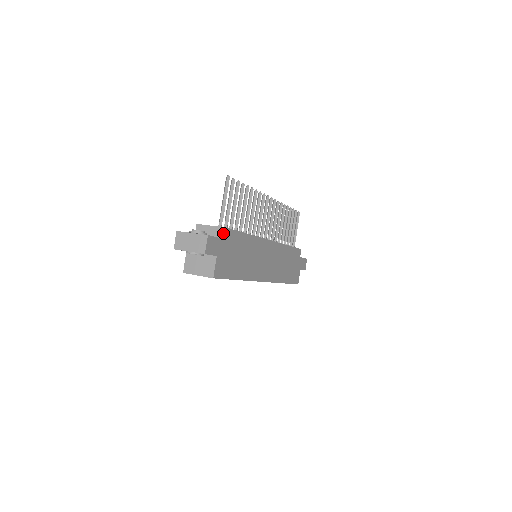
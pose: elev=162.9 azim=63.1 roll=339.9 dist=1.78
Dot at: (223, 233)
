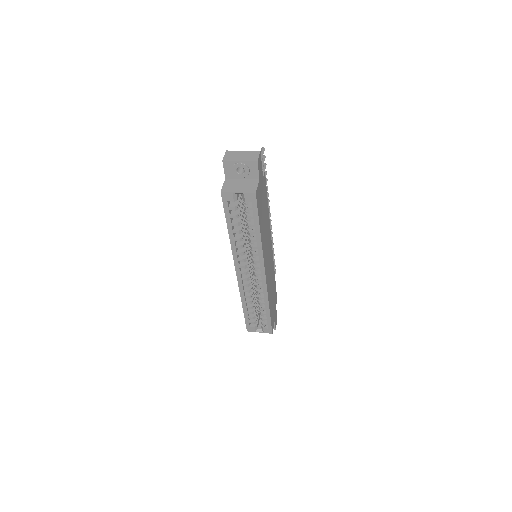
Dot at: occluded
